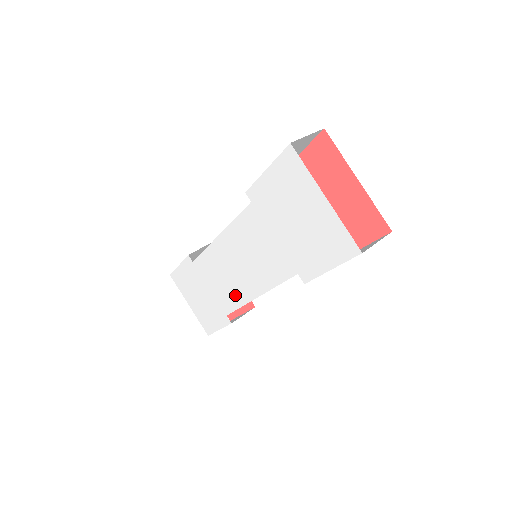
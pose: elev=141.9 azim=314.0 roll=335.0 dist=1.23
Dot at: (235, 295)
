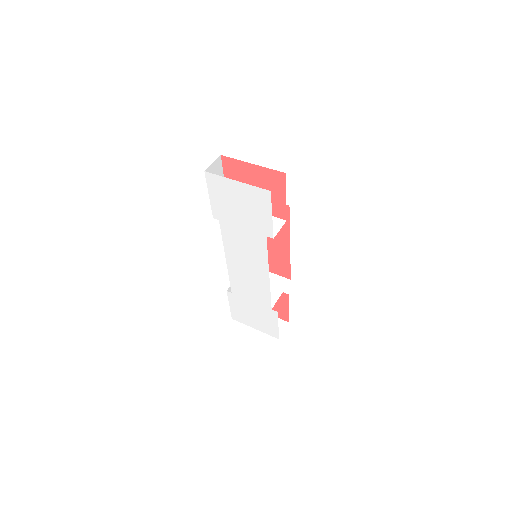
Dot at: (262, 288)
